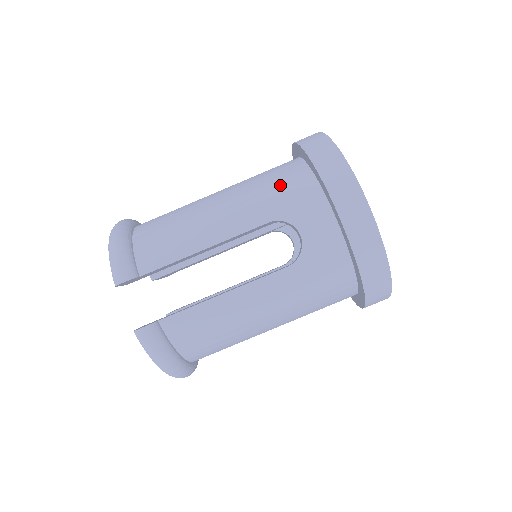
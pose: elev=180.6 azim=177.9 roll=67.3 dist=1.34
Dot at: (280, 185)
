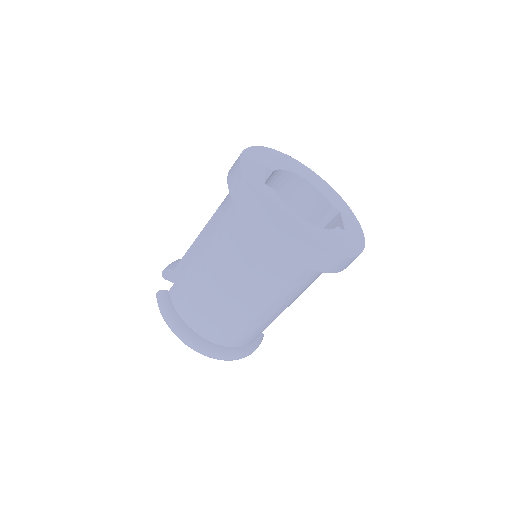
Dot at: occluded
